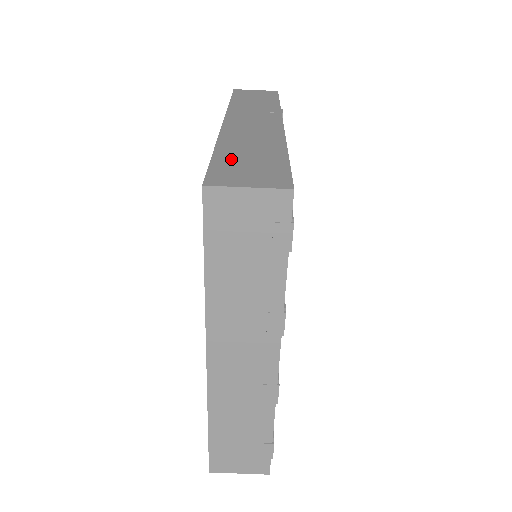
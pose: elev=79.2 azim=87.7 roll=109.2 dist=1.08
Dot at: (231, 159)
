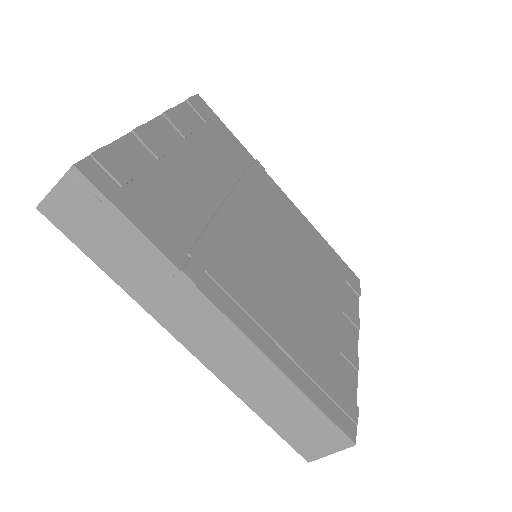
Dot at: (284, 425)
